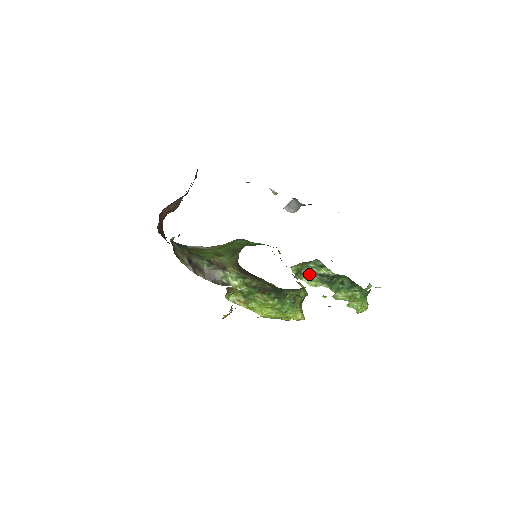
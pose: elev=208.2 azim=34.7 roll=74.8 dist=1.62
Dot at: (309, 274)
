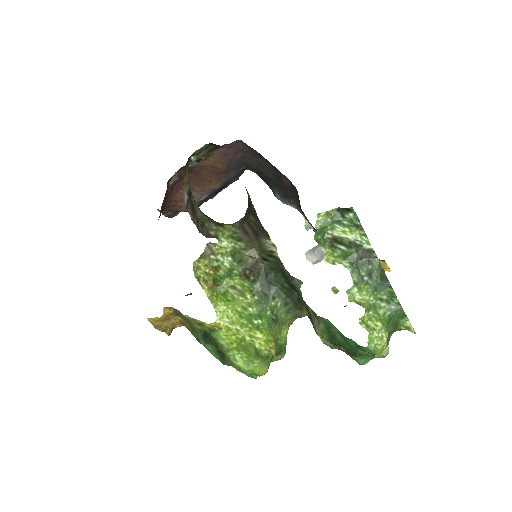
Dot at: (332, 244)
